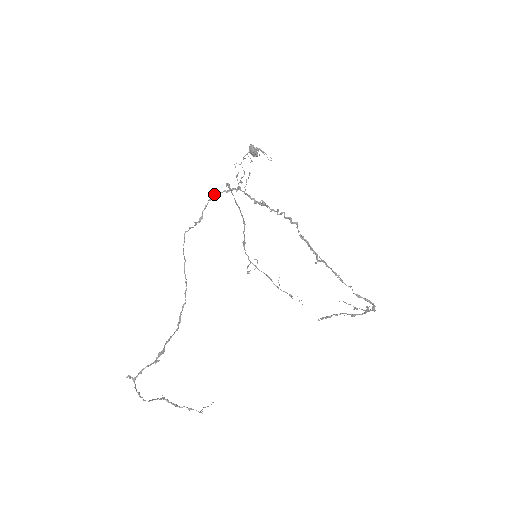
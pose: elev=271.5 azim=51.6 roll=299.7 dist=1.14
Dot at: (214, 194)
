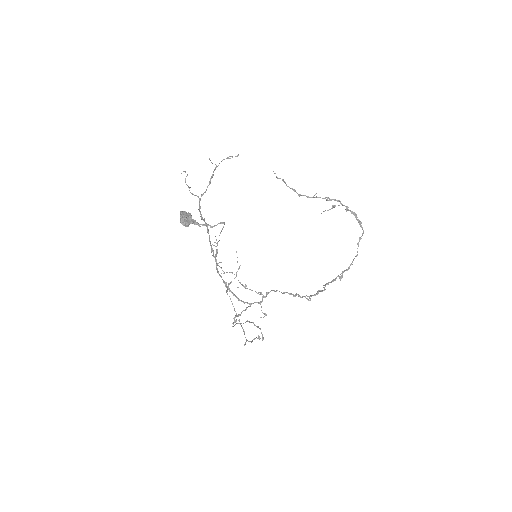
Dot at: occluded
